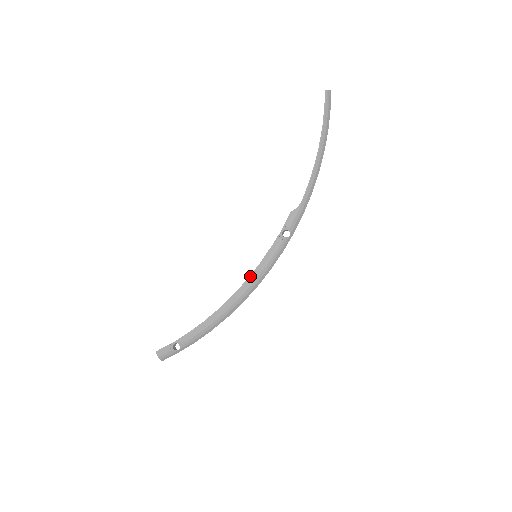
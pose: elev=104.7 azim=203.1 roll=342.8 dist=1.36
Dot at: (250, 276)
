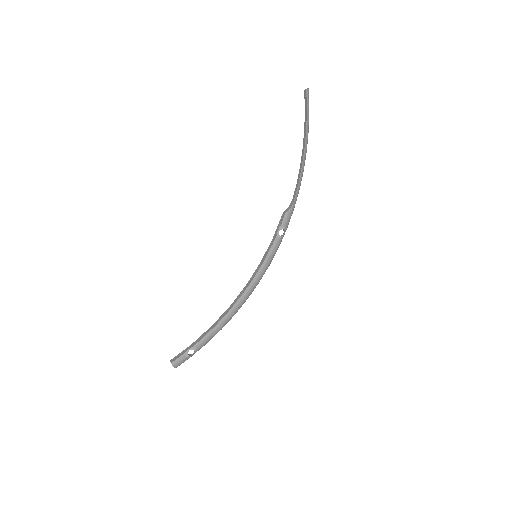
Dot at: (255, 276)
